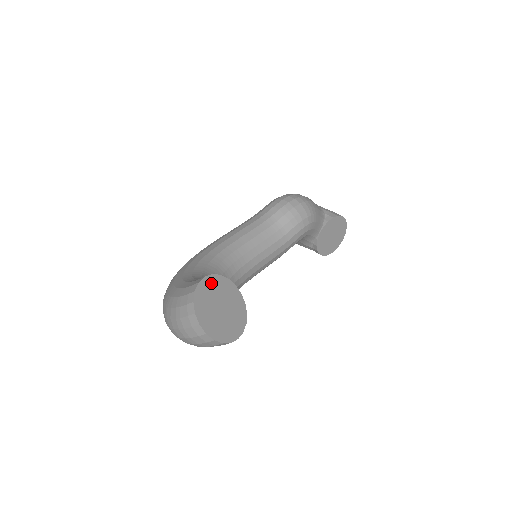
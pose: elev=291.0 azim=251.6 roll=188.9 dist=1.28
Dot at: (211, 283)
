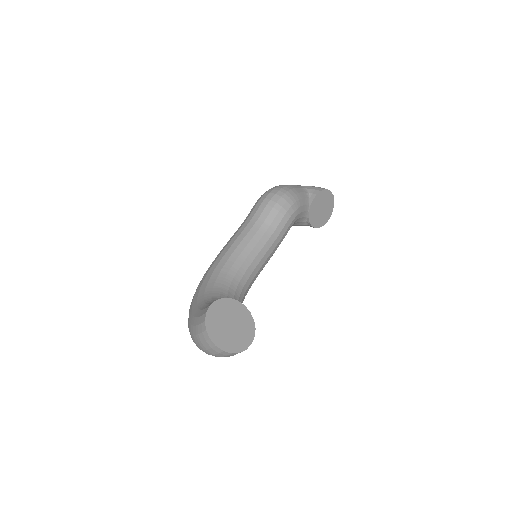
Dot at: (217, 308)
